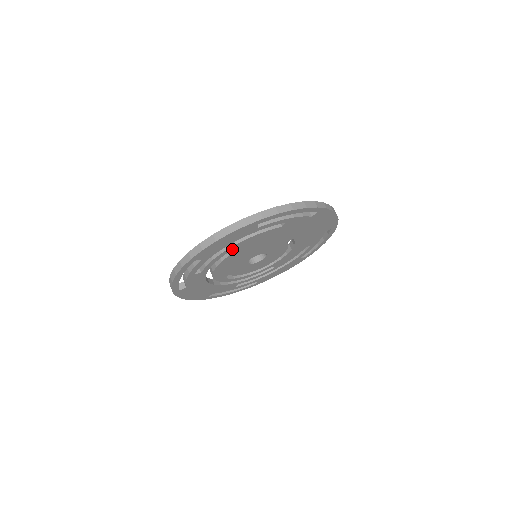
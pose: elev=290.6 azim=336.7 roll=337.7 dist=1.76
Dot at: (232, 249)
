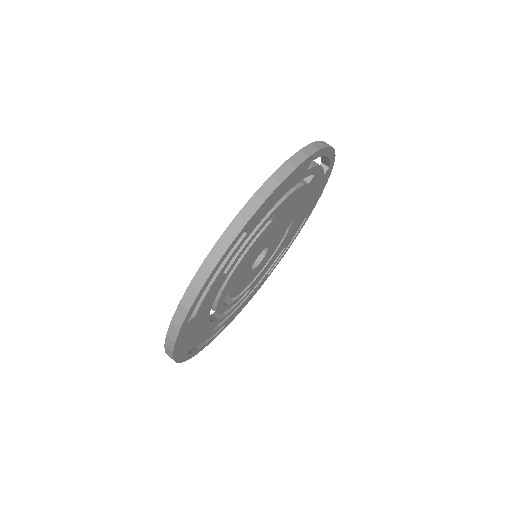
Dot at: (270, 217)
